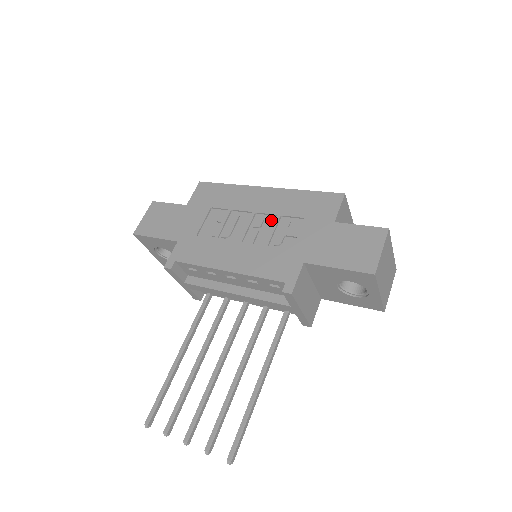
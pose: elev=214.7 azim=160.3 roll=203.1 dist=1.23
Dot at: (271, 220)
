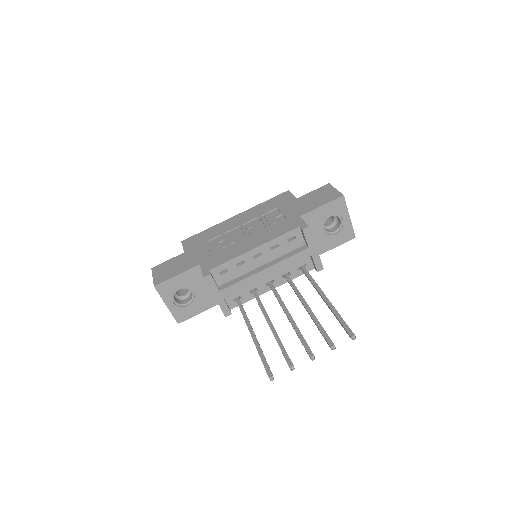
Dot at: (256, 221)
